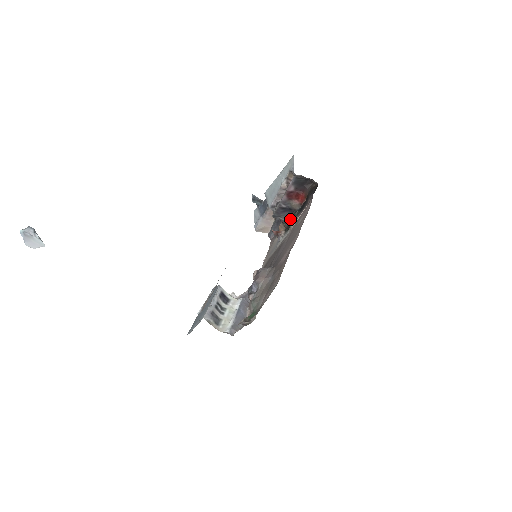
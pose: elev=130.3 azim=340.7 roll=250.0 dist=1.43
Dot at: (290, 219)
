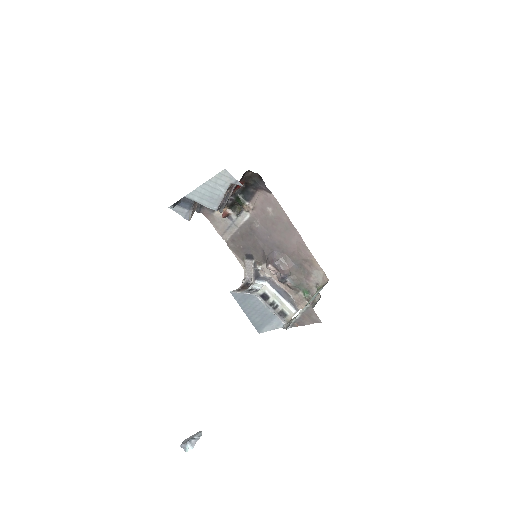
Dot at: (232, 201)
